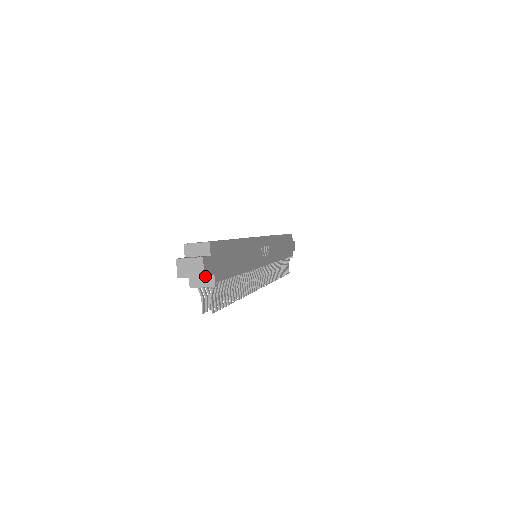
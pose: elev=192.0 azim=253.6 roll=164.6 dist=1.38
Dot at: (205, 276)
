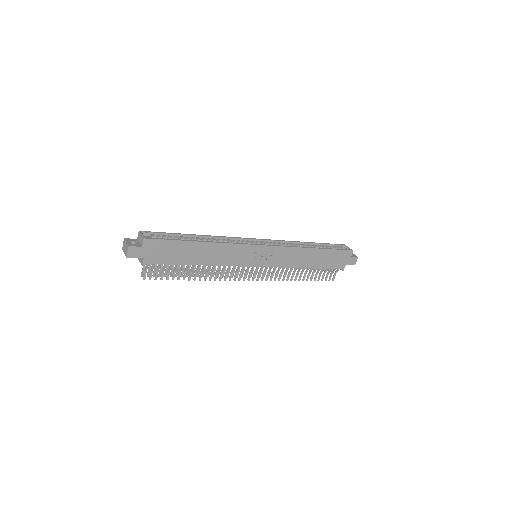
Dot at: (128, 257)
